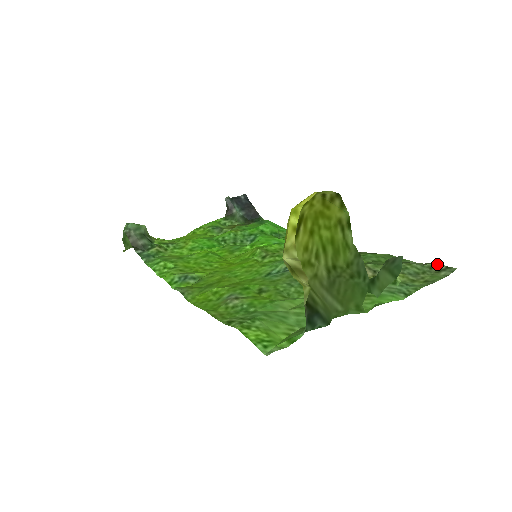
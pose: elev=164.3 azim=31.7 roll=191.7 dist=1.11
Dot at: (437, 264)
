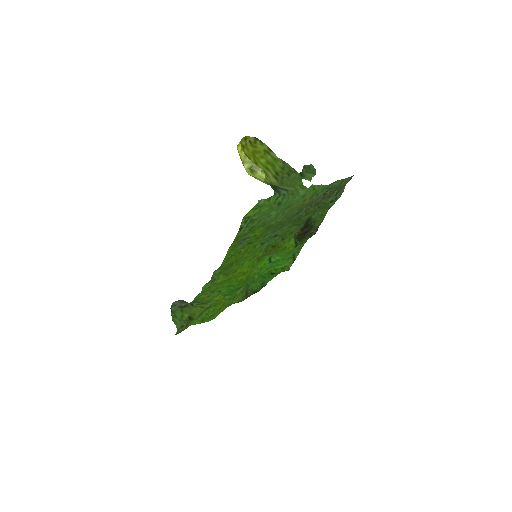
Dot at: occluded
